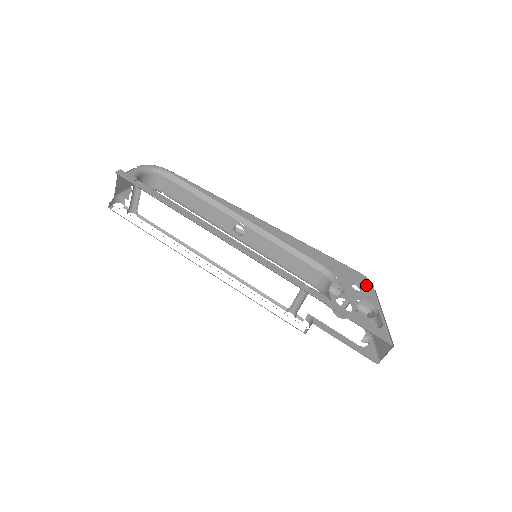
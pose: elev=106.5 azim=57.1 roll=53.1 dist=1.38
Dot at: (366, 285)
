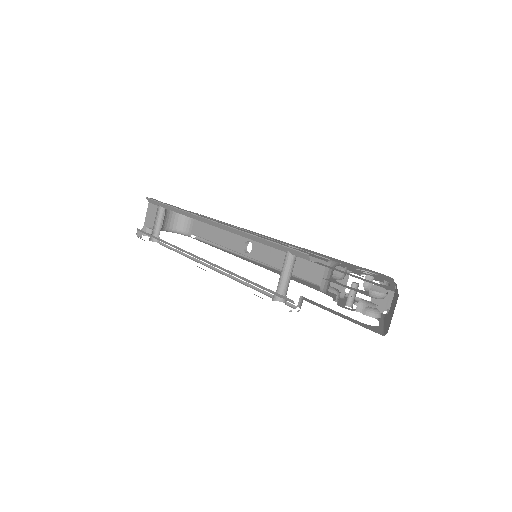
Dot at: (383, 276)
